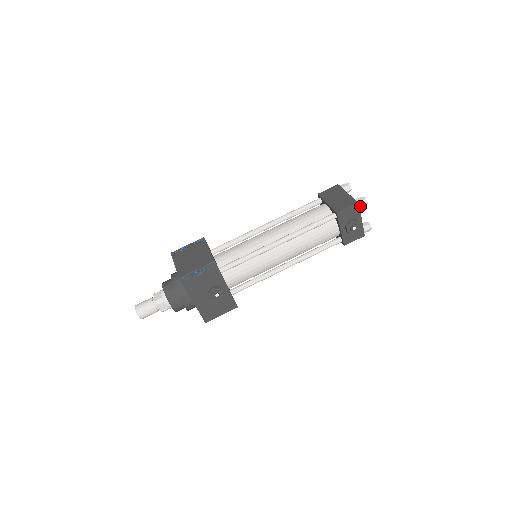
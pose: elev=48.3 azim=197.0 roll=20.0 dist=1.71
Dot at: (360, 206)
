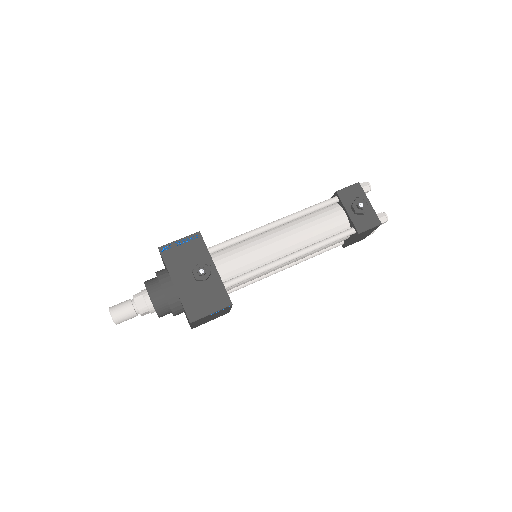
Dot at: (362, 187)
